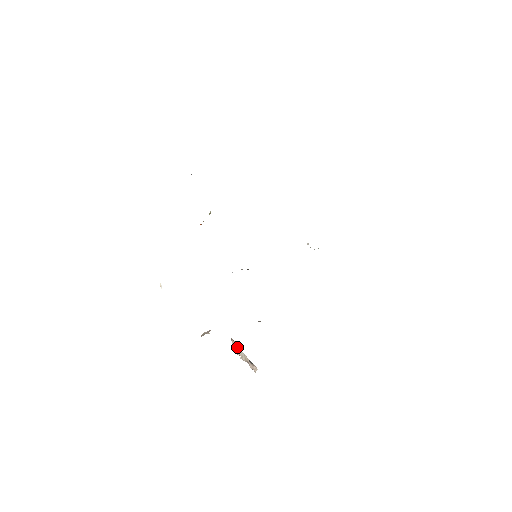
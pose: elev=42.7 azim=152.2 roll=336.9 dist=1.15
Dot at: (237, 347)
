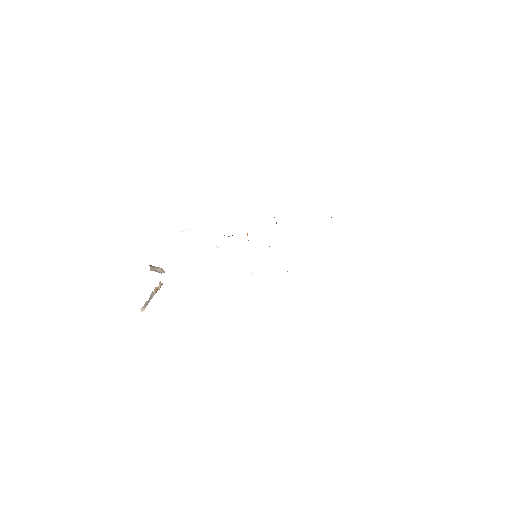
Dot at: (158, 289)
